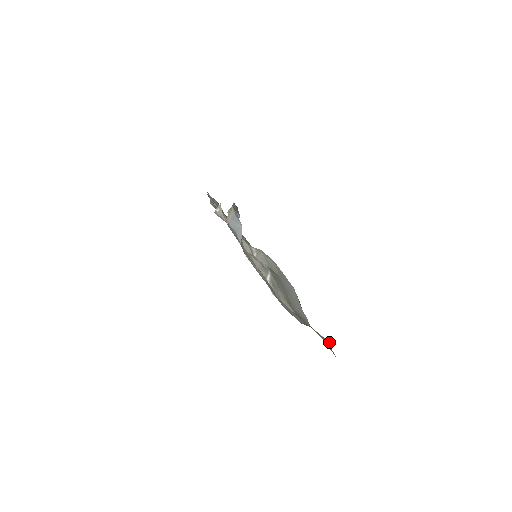
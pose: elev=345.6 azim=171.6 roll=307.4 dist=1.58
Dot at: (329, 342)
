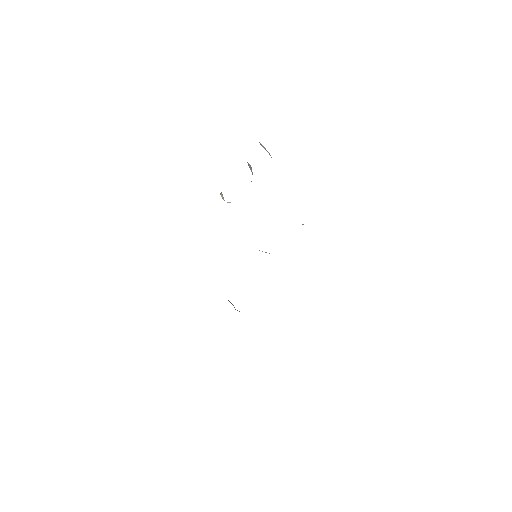
Dot at: occluded
